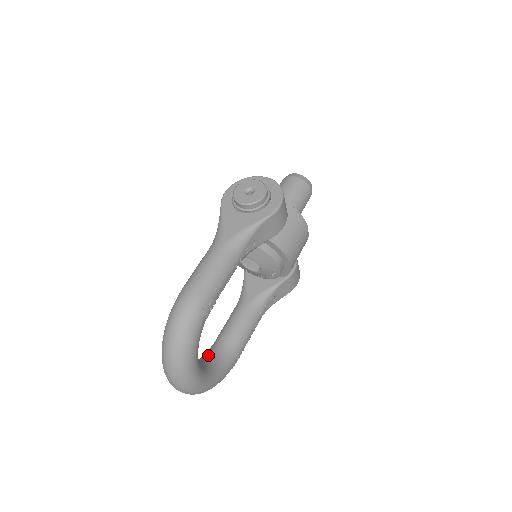
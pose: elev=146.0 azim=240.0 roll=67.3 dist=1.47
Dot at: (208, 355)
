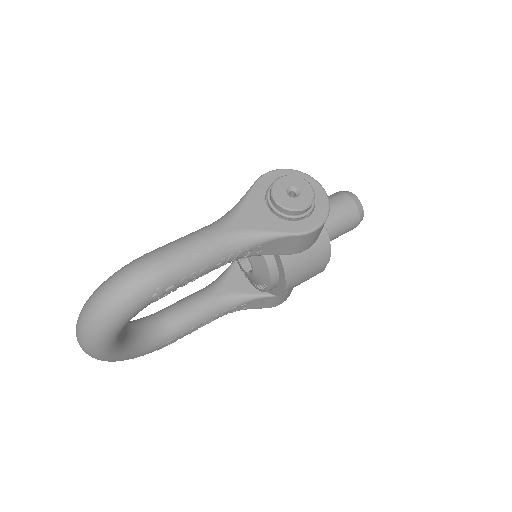
Dot at: (140, 324)
